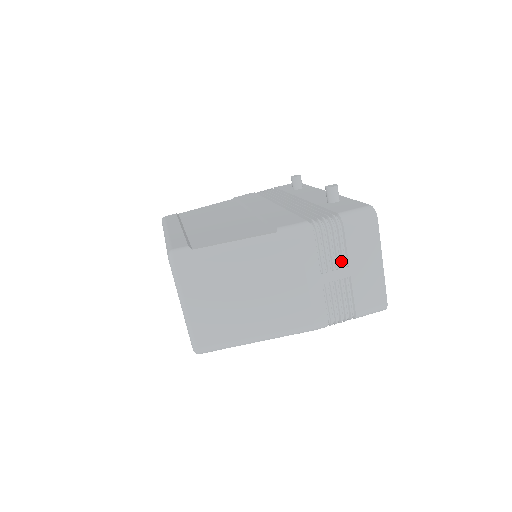
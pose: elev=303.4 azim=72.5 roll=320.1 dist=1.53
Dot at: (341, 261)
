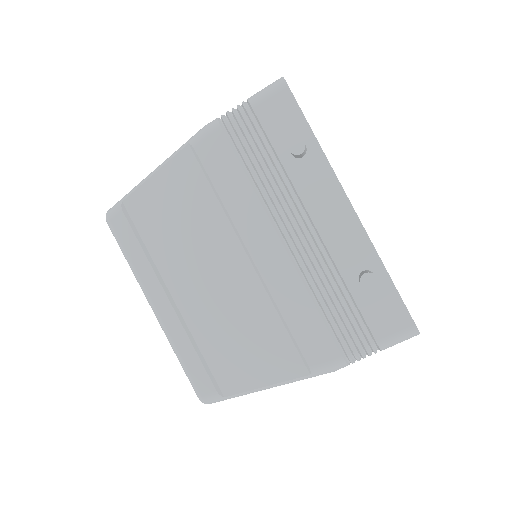
Dot at: occluded
